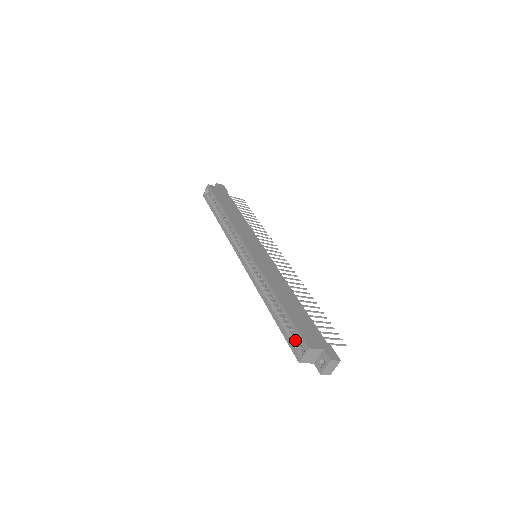
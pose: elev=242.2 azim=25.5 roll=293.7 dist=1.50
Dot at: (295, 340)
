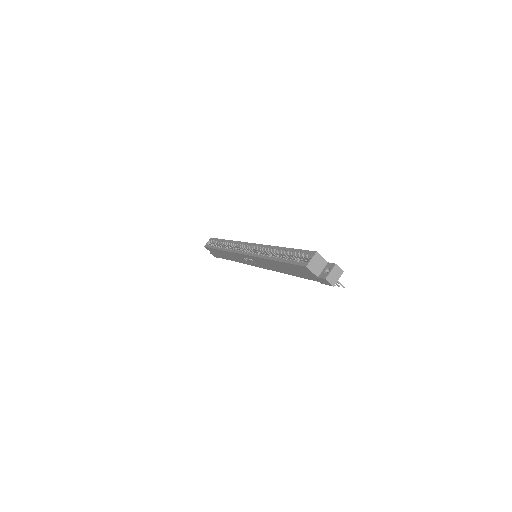
Dot at: (301, 260)
